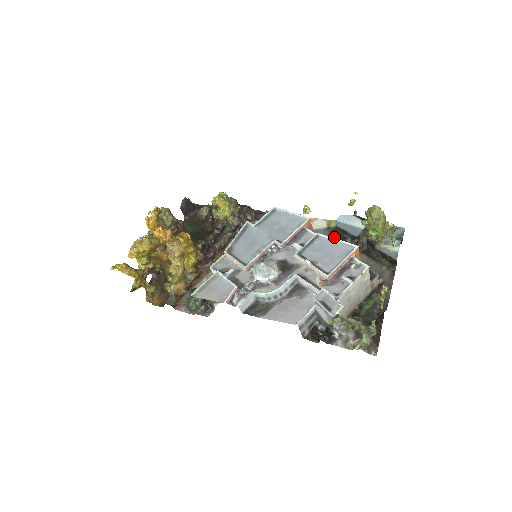
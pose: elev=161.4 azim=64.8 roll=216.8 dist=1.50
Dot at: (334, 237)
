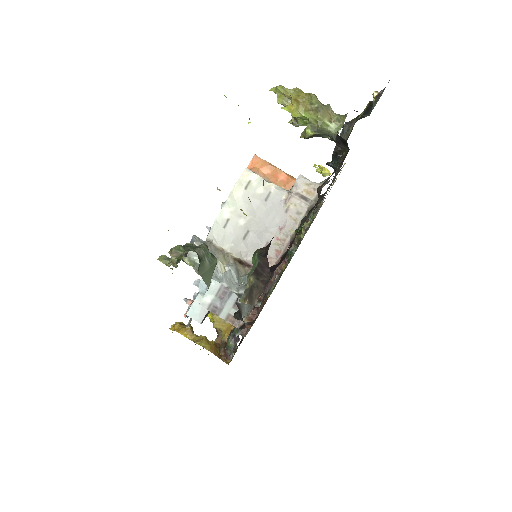
Dot at: occluded
